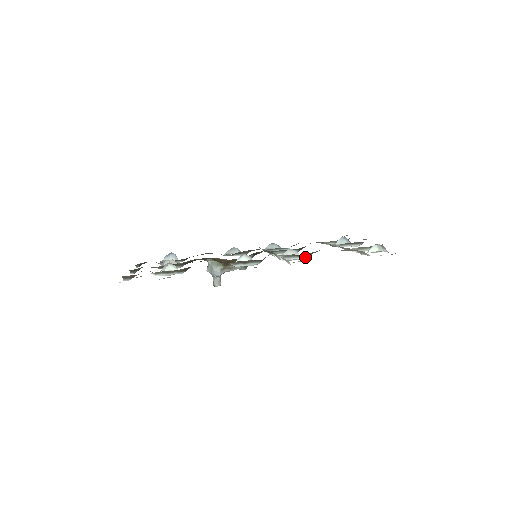
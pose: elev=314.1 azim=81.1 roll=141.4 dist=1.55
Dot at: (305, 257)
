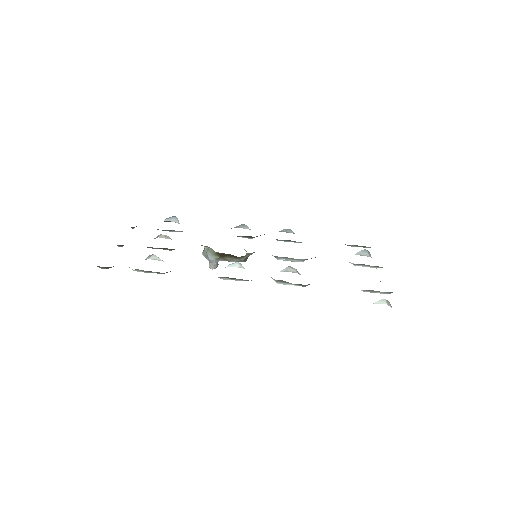
Dot at: (302, 285)
